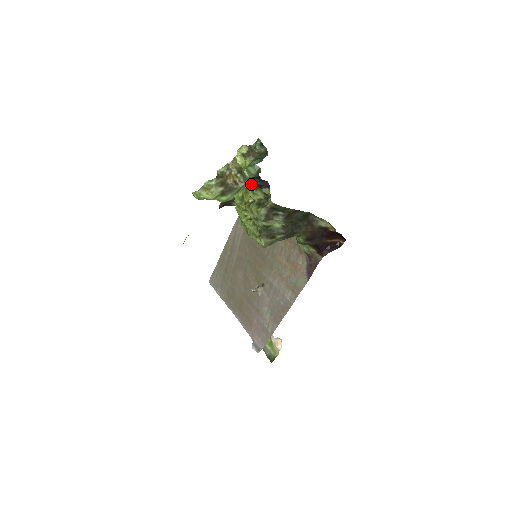
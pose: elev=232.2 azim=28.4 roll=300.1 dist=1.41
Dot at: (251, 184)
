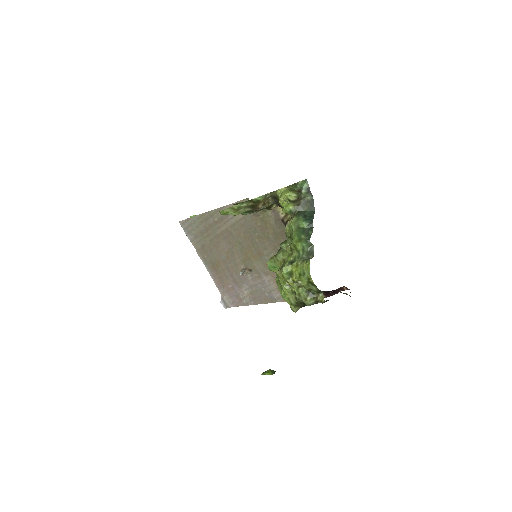
Dot at: (310, 280)
